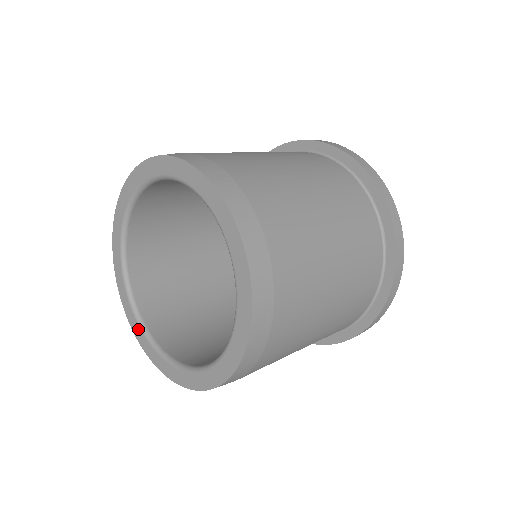
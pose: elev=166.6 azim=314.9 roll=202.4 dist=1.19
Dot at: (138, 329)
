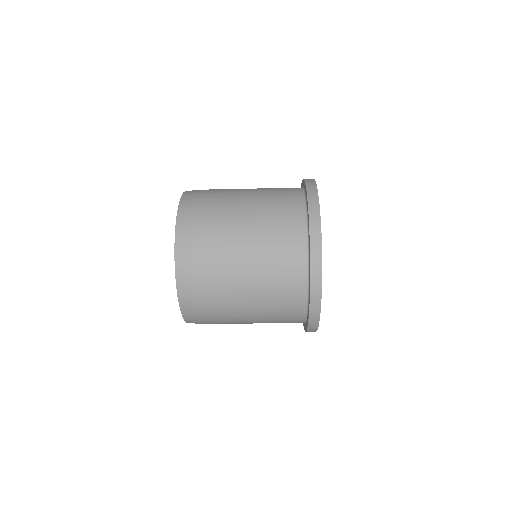
Dot at: occluded
